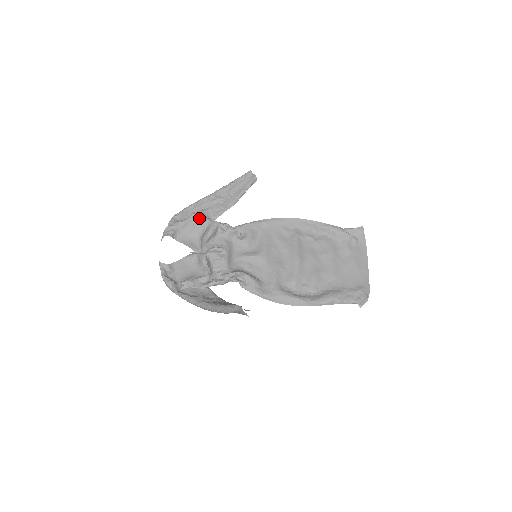
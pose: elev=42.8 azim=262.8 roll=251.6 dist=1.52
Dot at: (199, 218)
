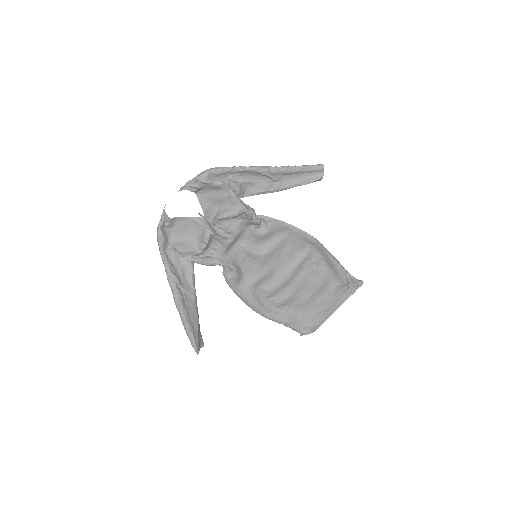
Dot at: (233, 192)
